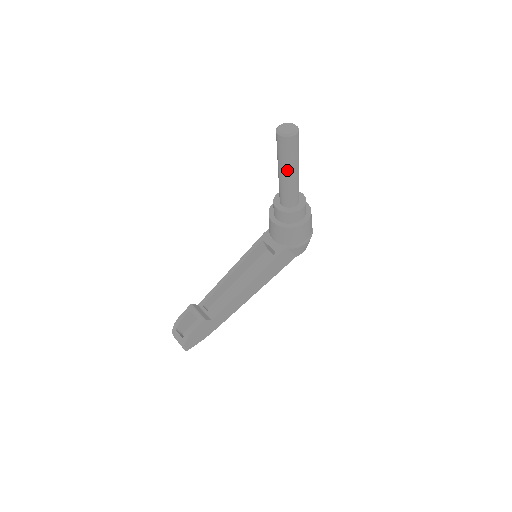
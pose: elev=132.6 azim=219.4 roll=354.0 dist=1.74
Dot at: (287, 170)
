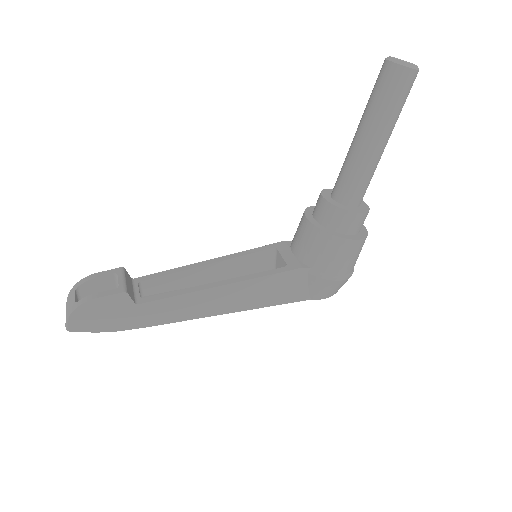
Dot at: (371, 129)
